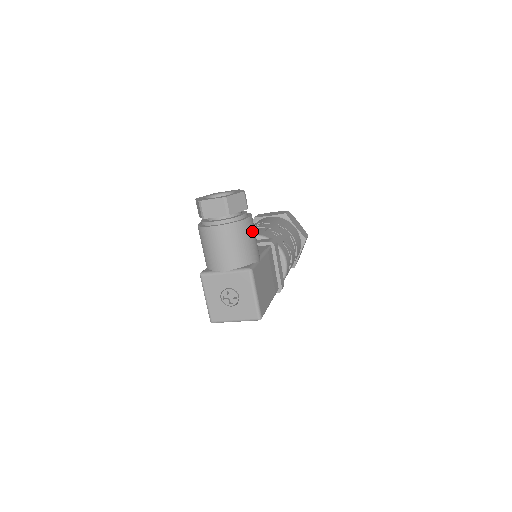
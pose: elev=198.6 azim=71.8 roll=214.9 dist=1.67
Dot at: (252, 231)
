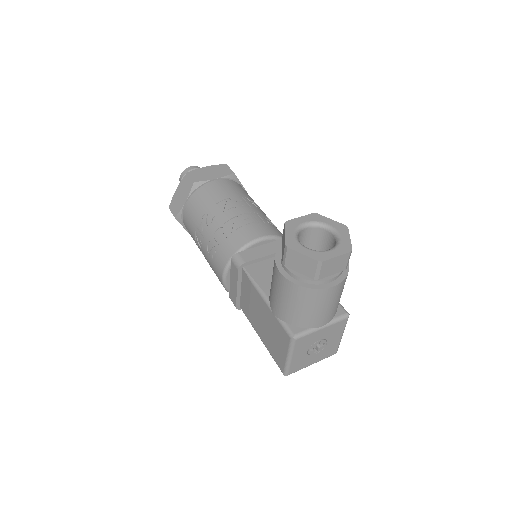
Dot at: occluded
